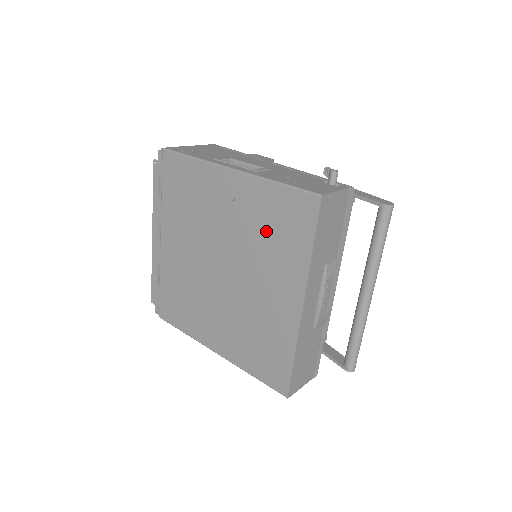
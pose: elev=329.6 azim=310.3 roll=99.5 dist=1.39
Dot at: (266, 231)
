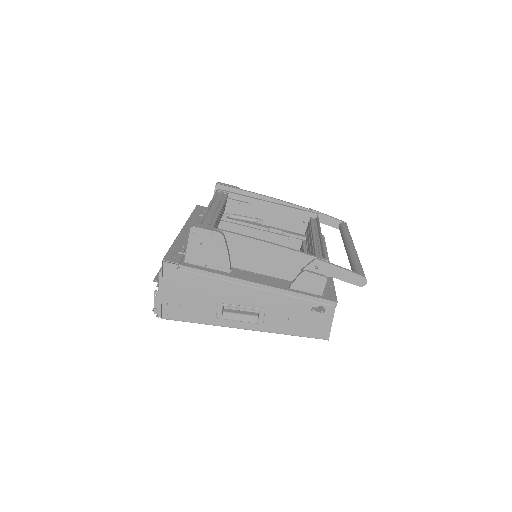
Dot at: occluded
